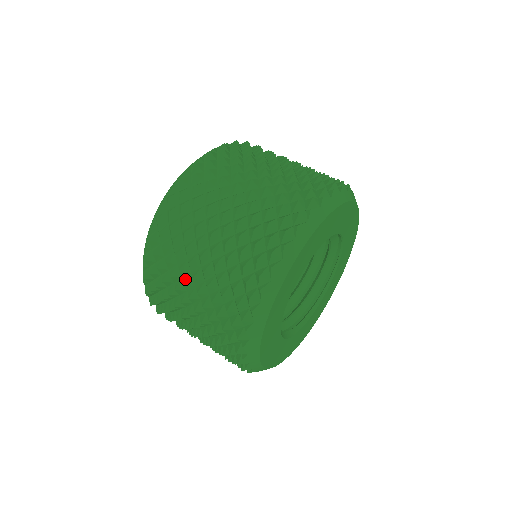
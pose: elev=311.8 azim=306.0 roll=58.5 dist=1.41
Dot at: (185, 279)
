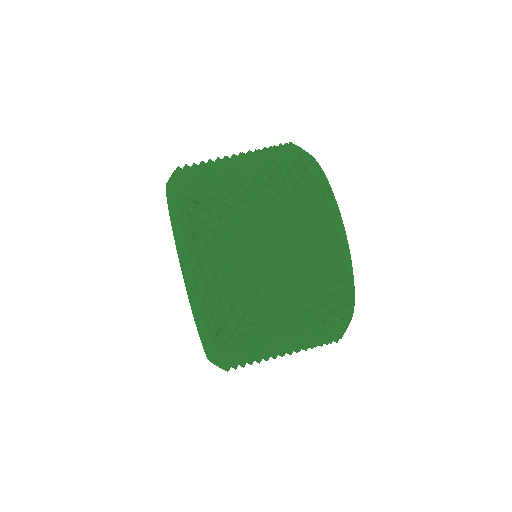
Dot at: (272, 356)
